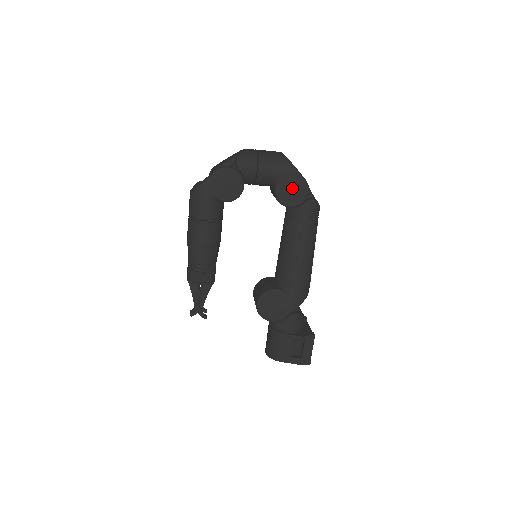
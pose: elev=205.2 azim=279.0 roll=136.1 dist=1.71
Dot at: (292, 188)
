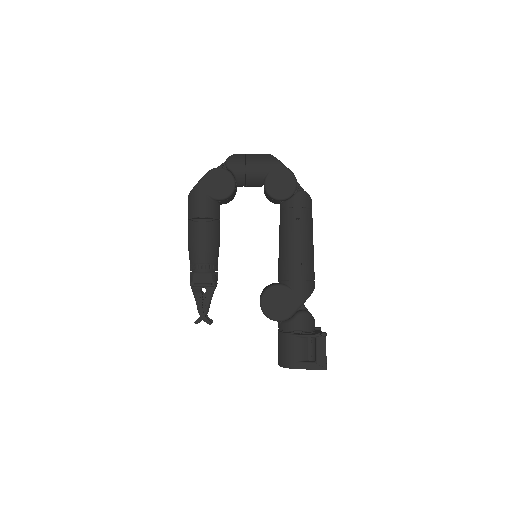
Dot at: (280, 181)
